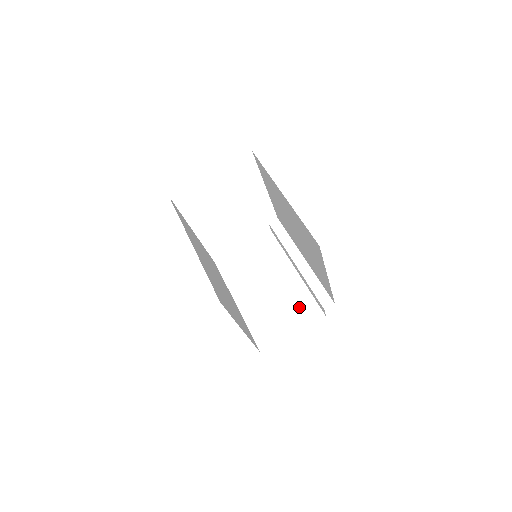
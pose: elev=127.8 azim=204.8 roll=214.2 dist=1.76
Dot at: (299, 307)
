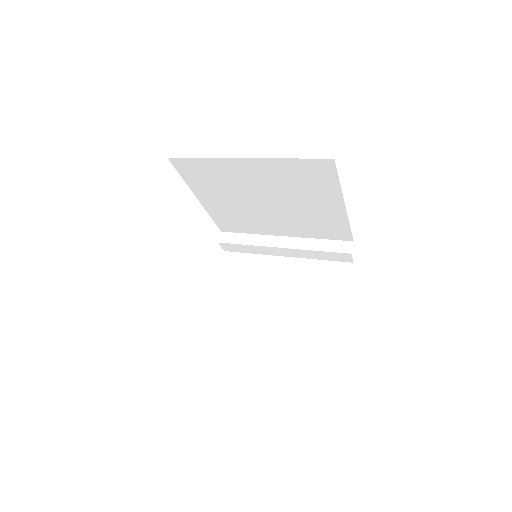
Dot at: (323, 279)
